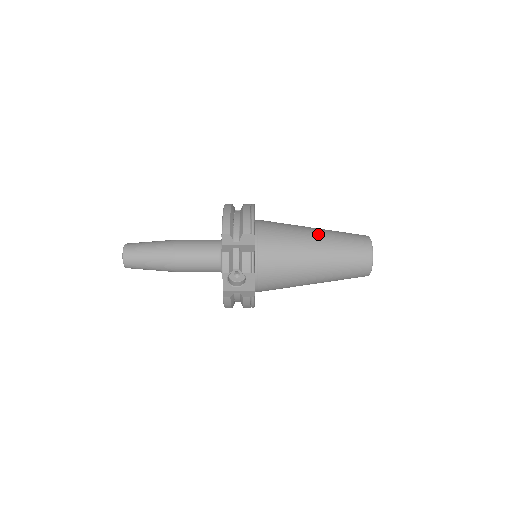
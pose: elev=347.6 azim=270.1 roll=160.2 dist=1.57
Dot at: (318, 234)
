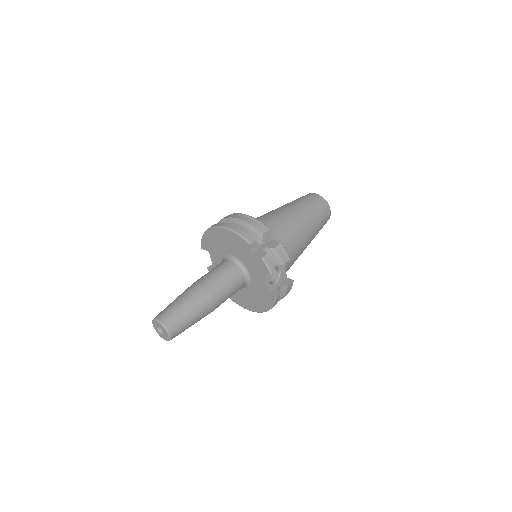
Dot at: (290, 208)
